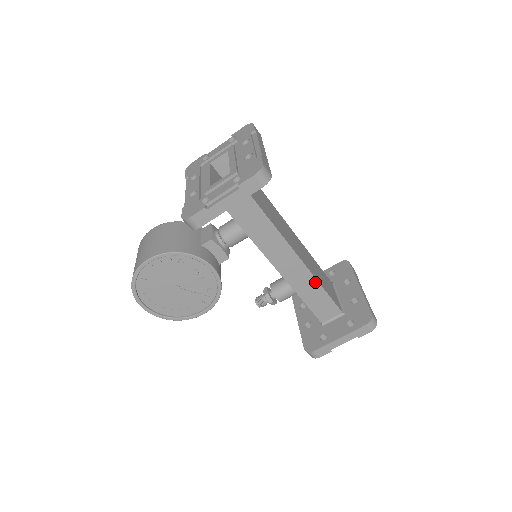
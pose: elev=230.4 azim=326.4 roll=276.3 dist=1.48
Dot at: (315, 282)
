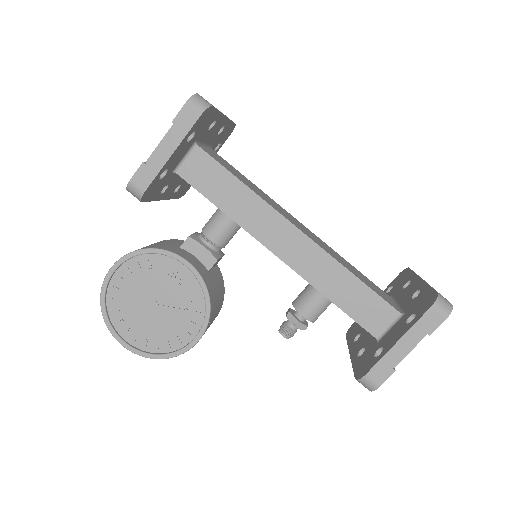
Dot at: (337, 266)
